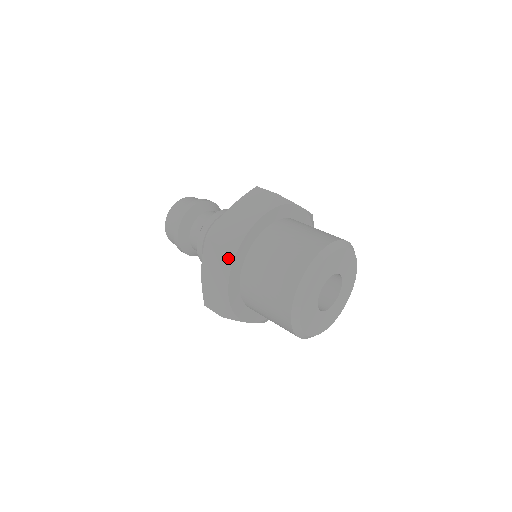
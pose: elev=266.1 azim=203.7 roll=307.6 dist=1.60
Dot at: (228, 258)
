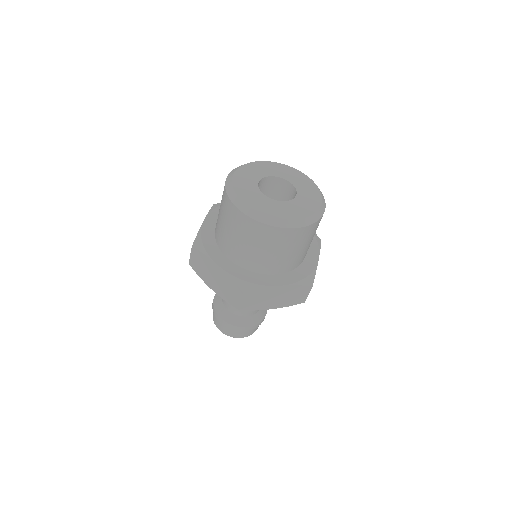
Dot at: (199, 250)
